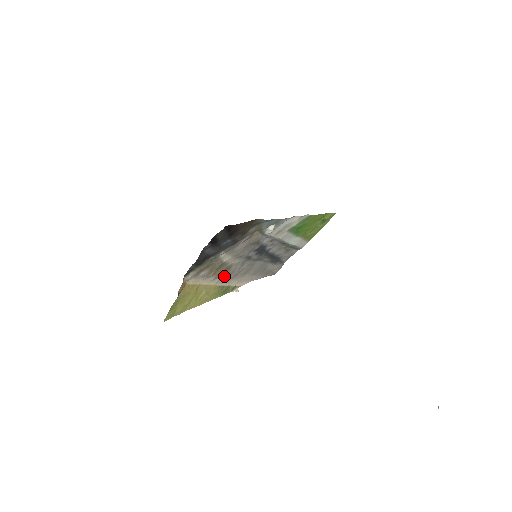
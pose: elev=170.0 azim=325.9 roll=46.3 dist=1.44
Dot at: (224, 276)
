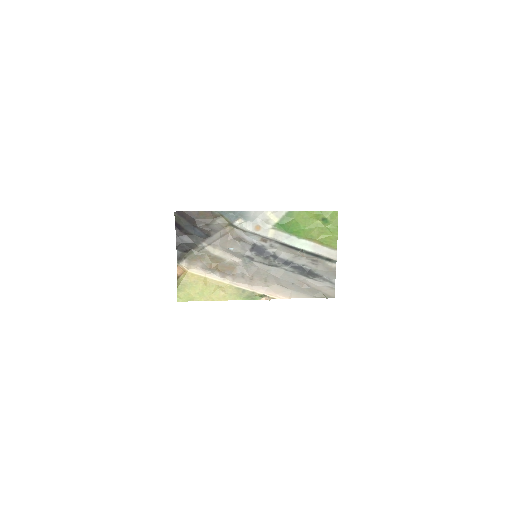
Dot at: (235, 276)
